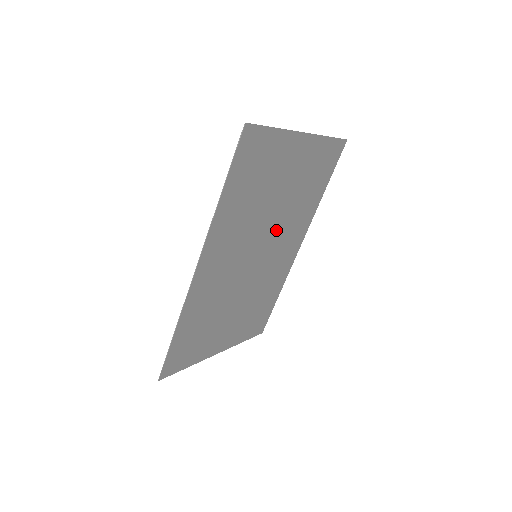
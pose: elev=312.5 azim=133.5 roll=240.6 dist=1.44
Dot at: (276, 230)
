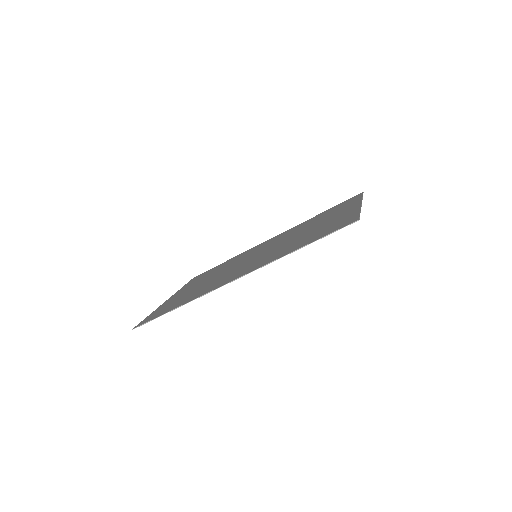
Dot at: (280, 241)
